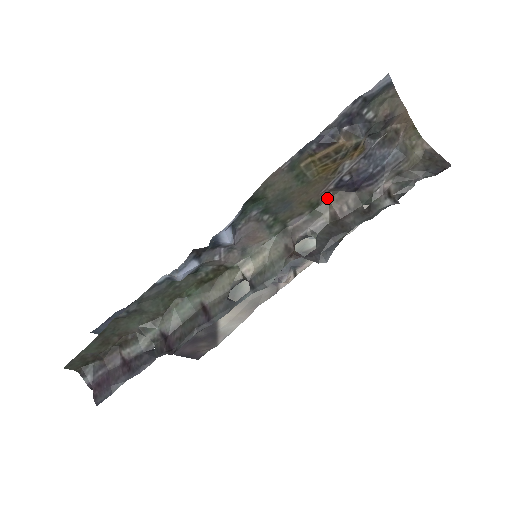
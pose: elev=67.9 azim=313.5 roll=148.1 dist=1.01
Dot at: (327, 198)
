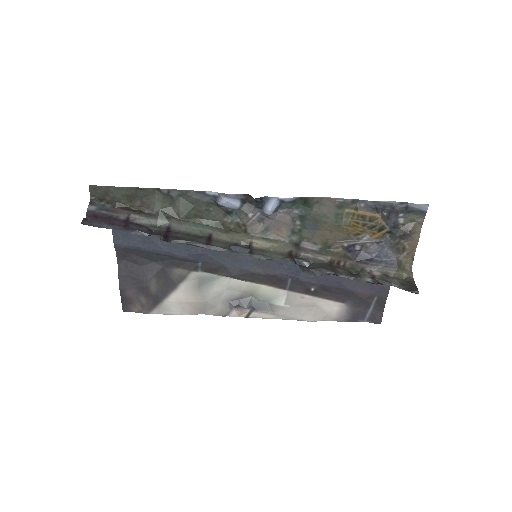
Dot at: (337, 250)
